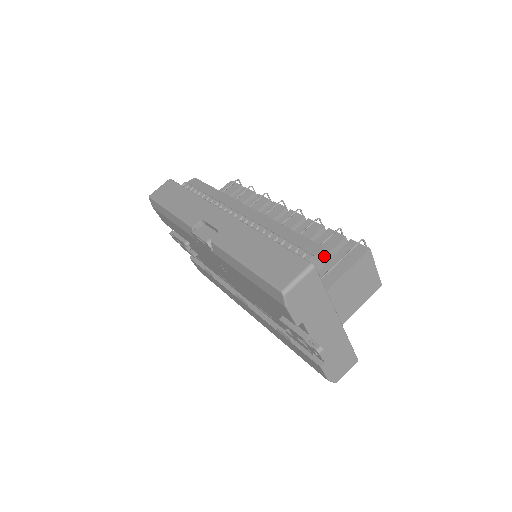
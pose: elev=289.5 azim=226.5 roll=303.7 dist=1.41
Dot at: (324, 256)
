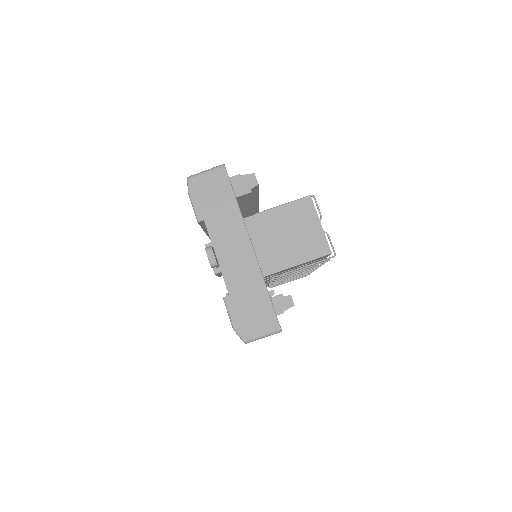
Dot at: (252, 181)
